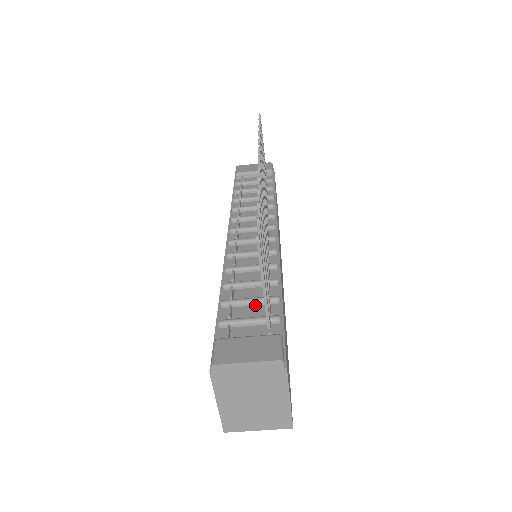
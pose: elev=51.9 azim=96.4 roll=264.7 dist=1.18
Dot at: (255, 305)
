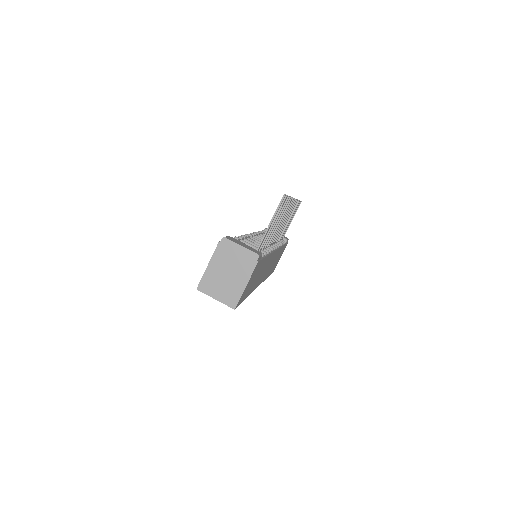
Dot at: occluded
